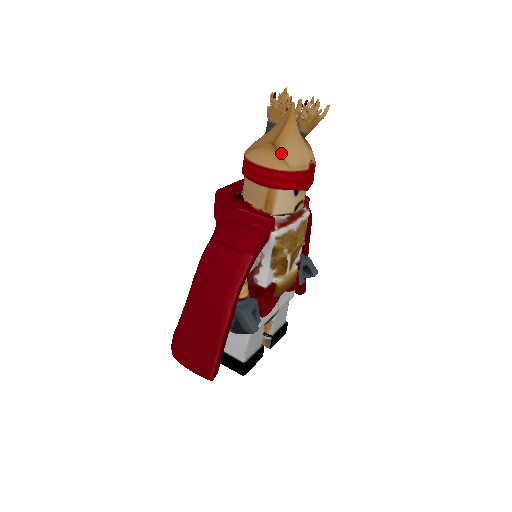
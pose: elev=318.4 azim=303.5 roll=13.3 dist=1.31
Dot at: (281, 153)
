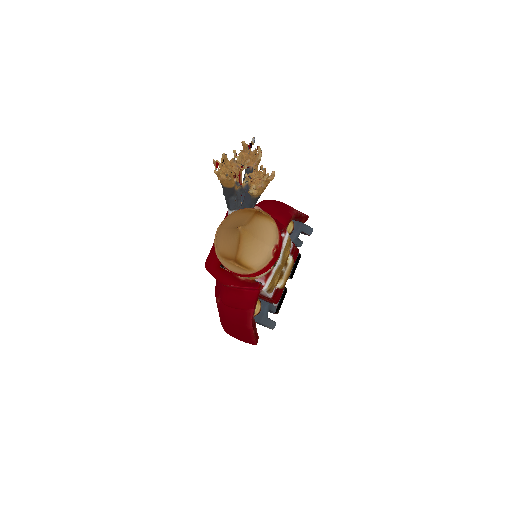
Dot at: (246, 263)
